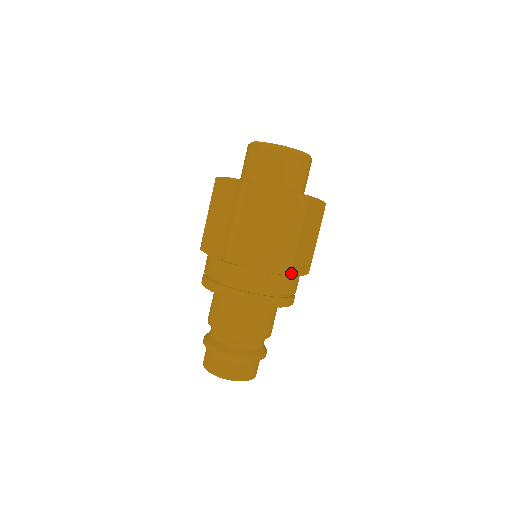
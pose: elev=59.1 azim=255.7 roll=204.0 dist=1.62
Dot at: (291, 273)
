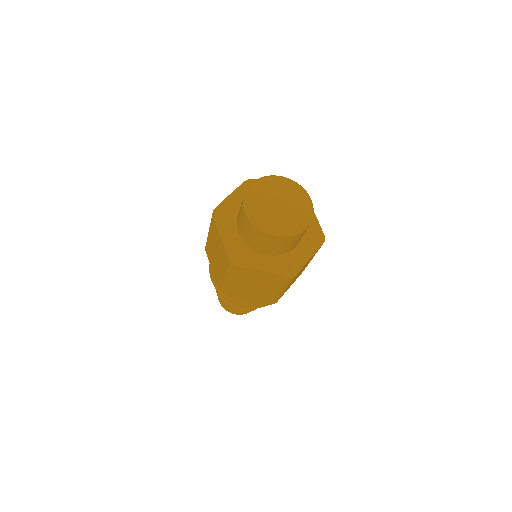
Dot at: (277, 301)
